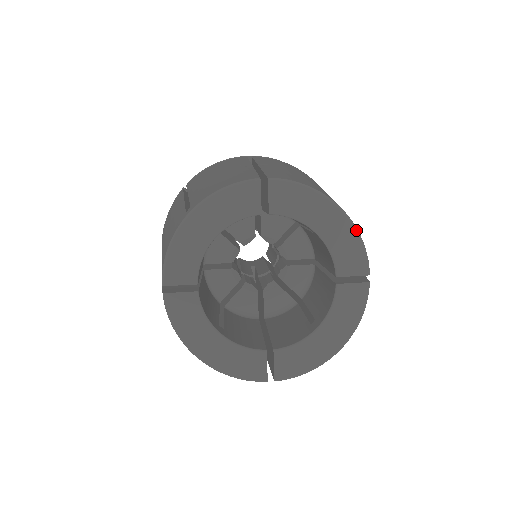
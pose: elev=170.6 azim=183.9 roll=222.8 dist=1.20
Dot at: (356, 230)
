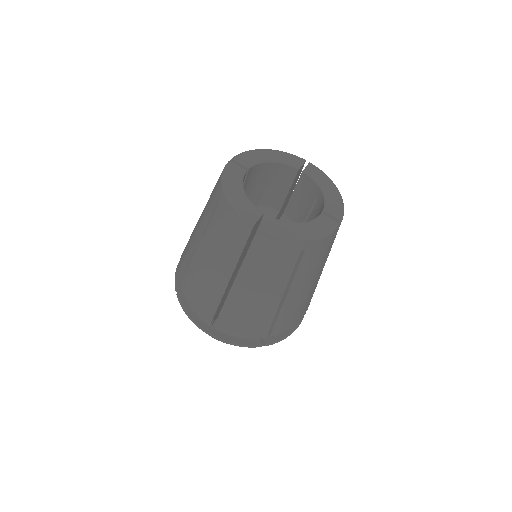
Dot at: occluded
